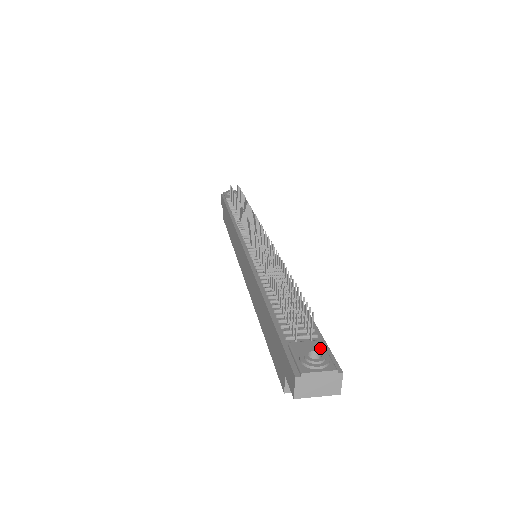
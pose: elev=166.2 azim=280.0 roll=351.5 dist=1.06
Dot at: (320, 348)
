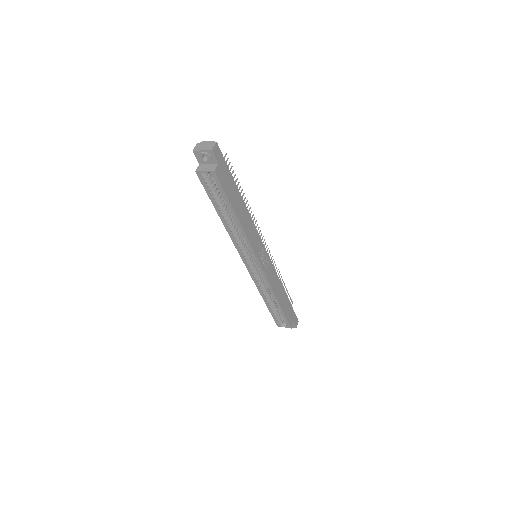
Dot at: occluded
